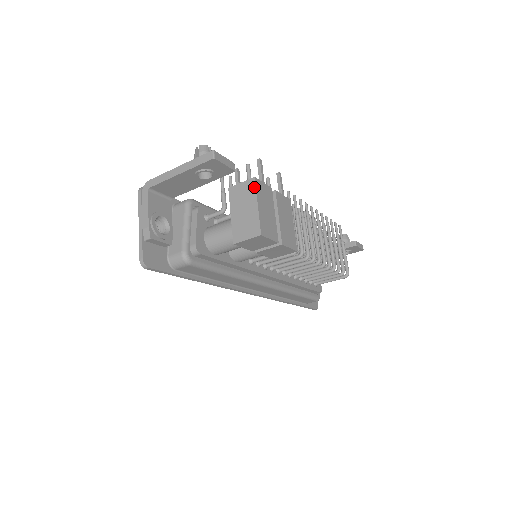
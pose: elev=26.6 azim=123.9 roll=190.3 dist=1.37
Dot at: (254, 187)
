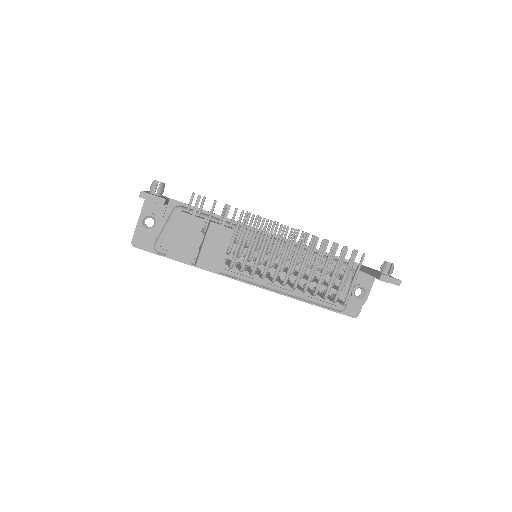
Dot at: (178, 219)
